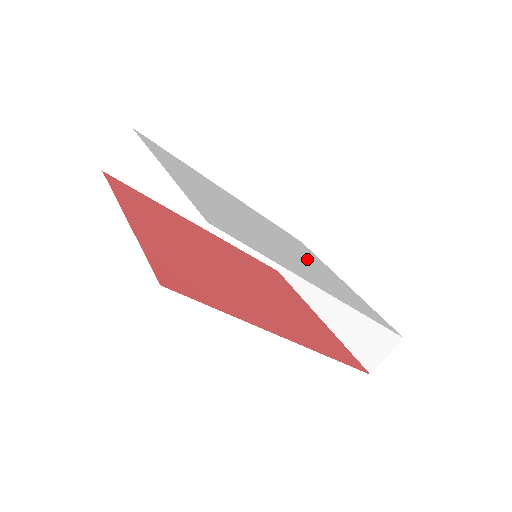
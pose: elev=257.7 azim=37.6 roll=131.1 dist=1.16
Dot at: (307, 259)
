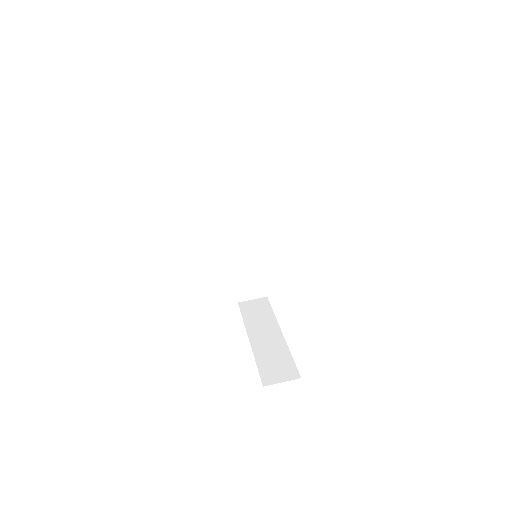
Dot at: occluded
